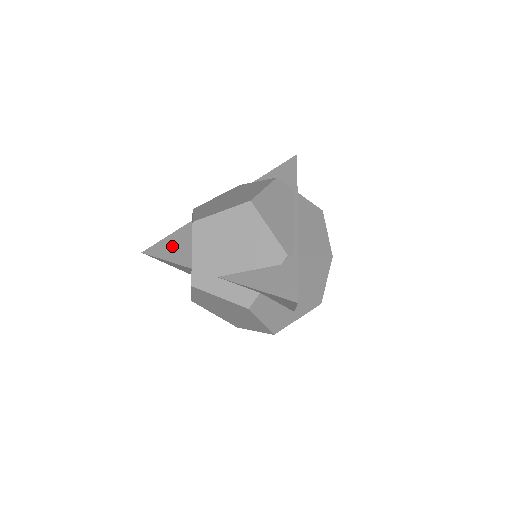
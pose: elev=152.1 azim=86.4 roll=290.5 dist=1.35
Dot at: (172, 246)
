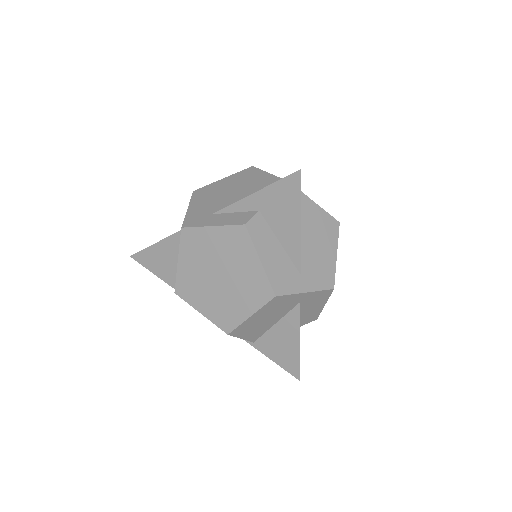
Dot at: occluded
